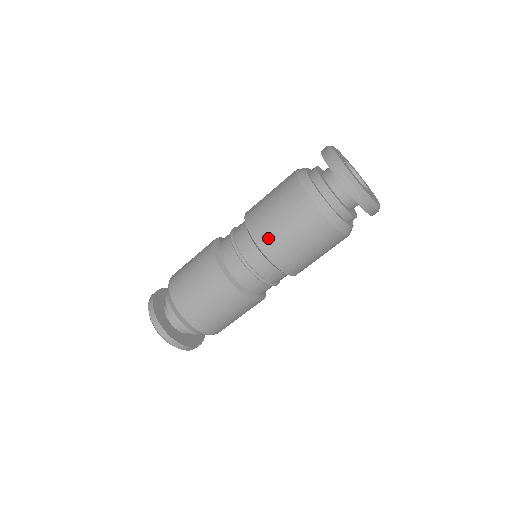
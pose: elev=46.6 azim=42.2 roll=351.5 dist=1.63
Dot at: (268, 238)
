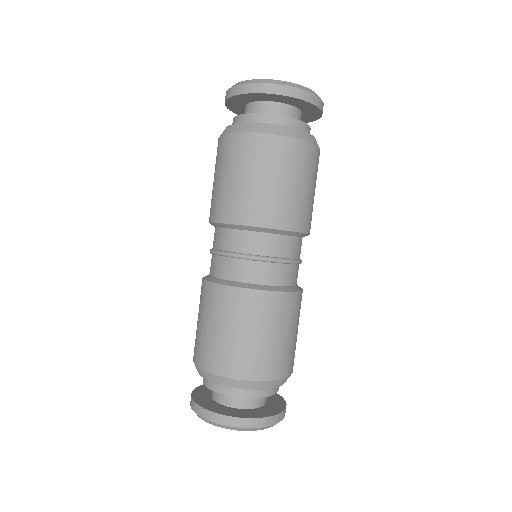
Dot at: (230, 206)
